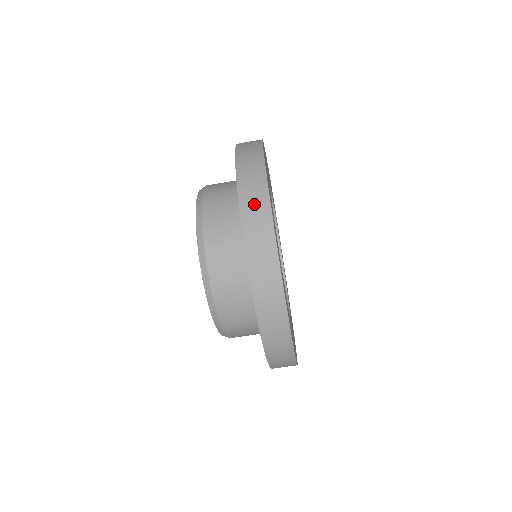
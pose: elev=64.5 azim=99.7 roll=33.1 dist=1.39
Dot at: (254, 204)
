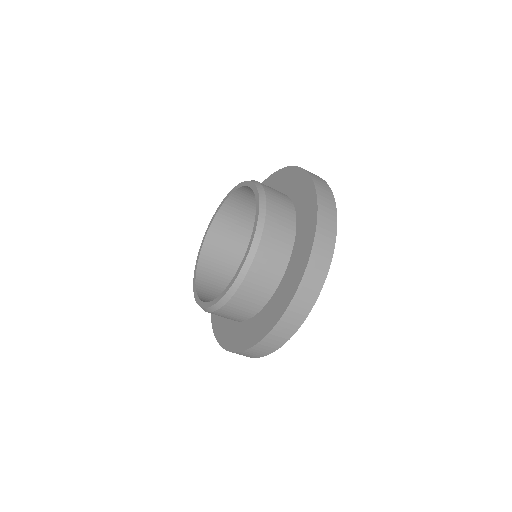
Dot at: (318, 267)
